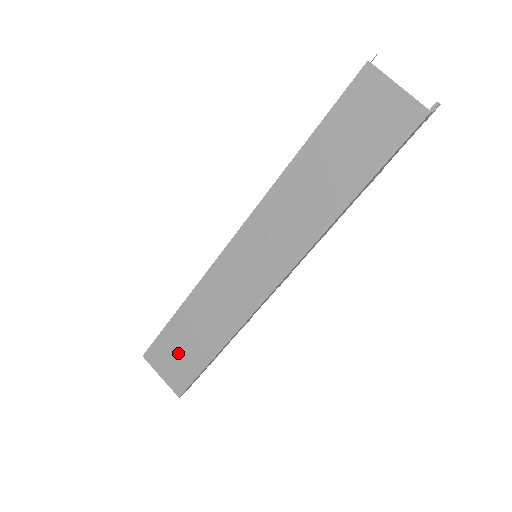
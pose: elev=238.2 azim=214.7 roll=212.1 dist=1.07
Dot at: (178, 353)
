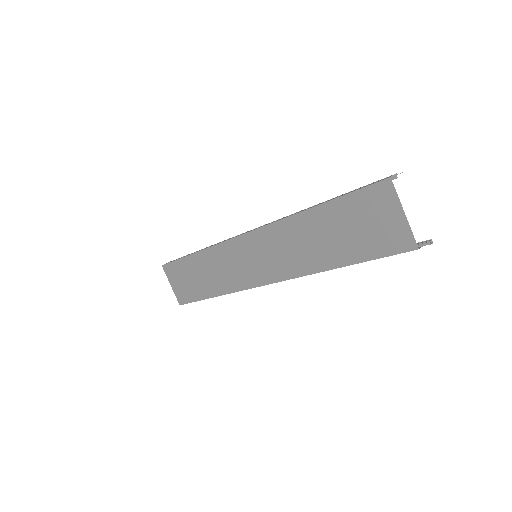
Dot at: (186, 280)
